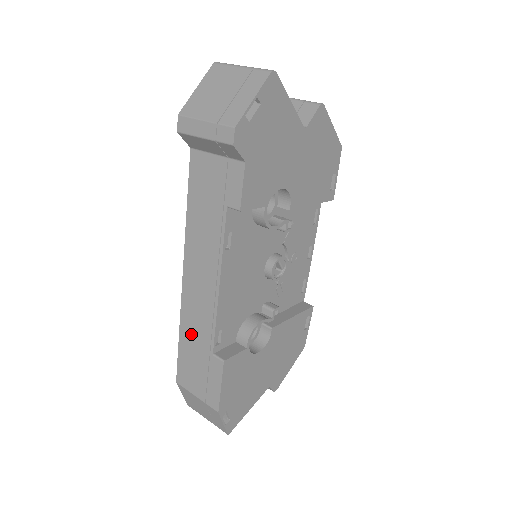
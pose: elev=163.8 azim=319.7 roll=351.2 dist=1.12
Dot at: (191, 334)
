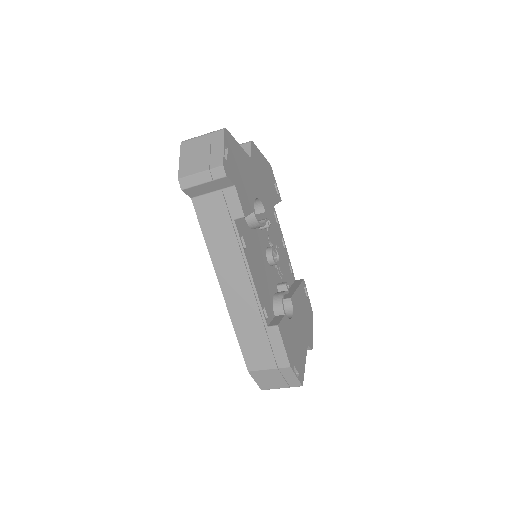
Dot at: (245, 325)
